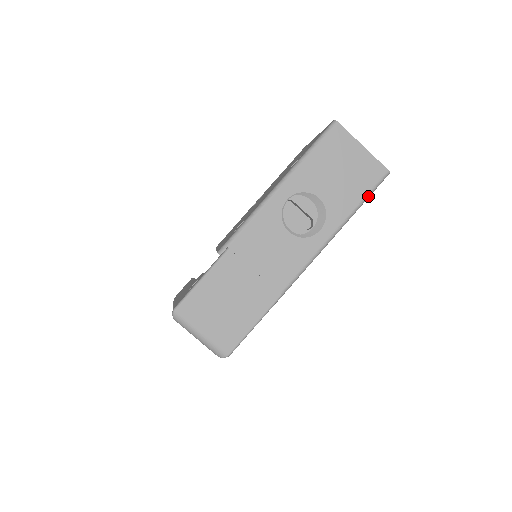
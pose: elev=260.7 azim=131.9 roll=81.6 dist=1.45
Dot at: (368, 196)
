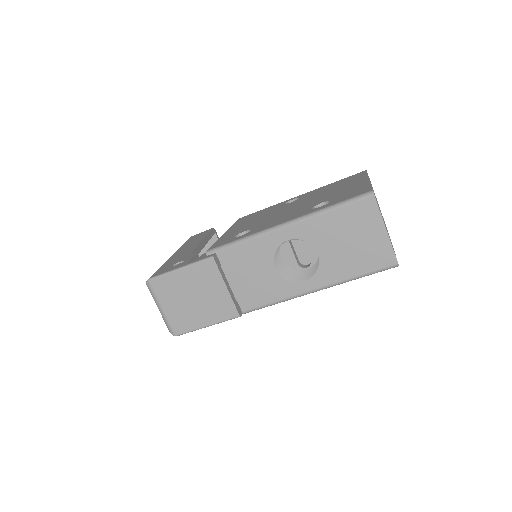
Dot at: (365, 275)
